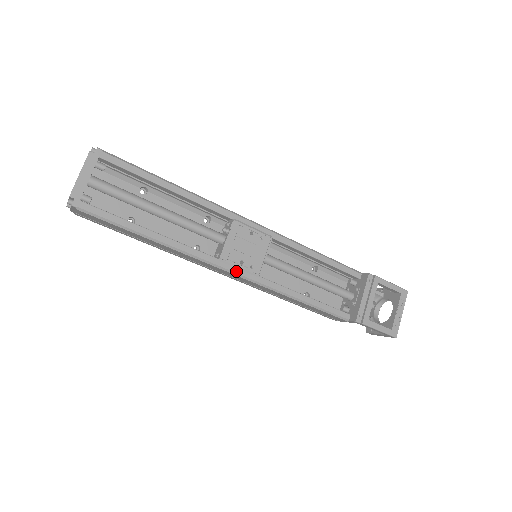
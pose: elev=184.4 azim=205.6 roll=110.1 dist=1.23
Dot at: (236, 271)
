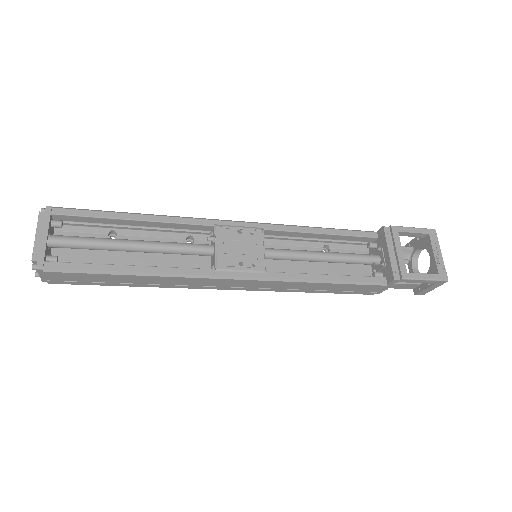
Dot at: (239, 275)
